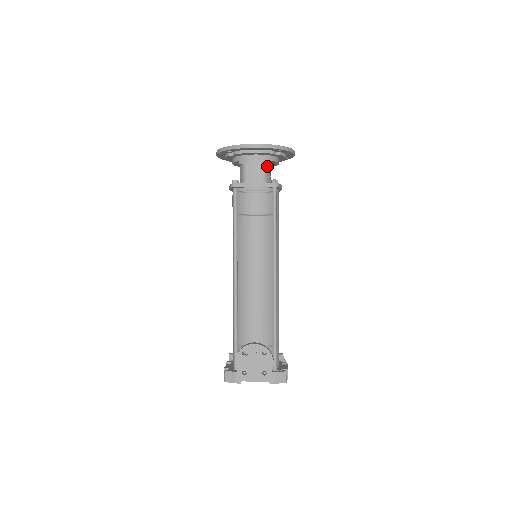
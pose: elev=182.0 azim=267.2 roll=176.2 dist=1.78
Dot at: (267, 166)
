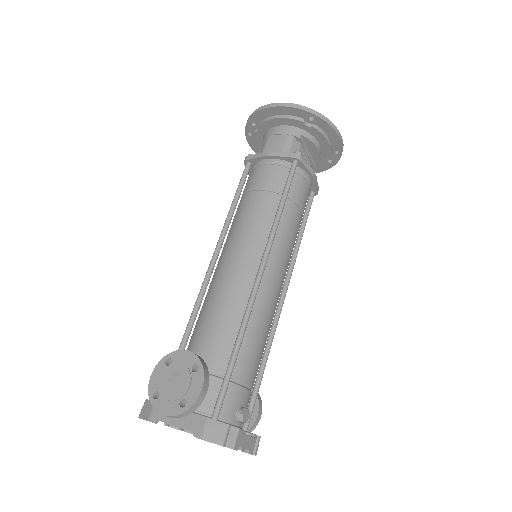
Dot at: (294, 141)
